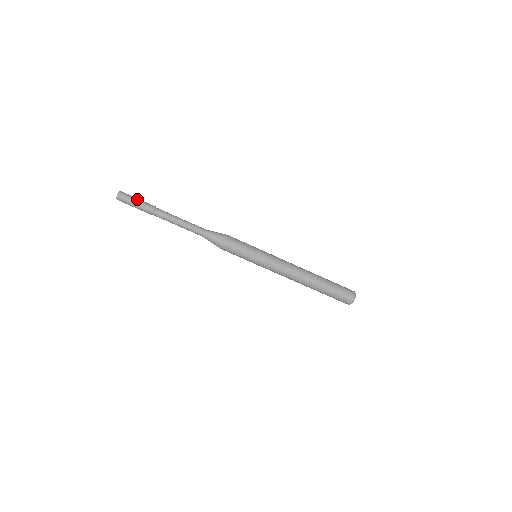
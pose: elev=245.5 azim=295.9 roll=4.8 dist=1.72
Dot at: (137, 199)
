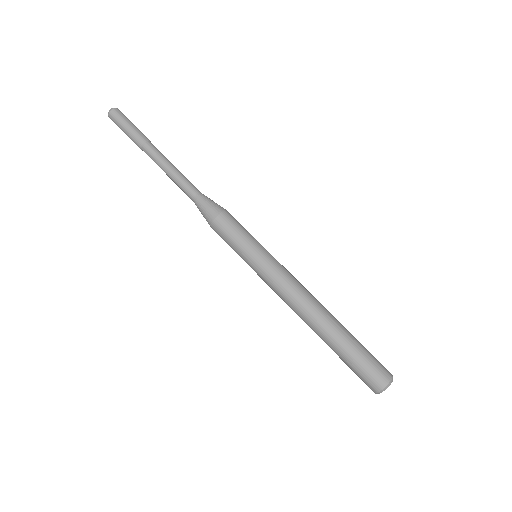
Dot at: occluded
